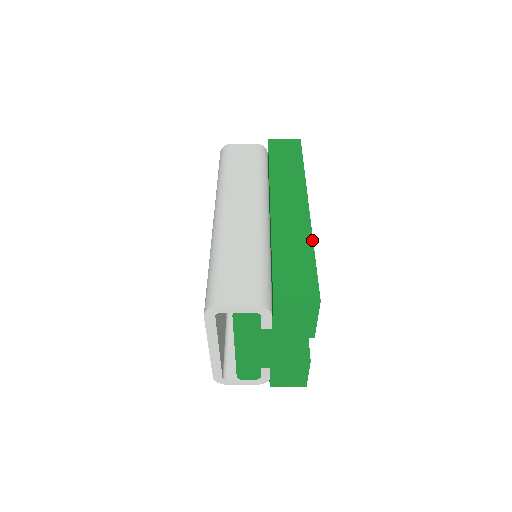
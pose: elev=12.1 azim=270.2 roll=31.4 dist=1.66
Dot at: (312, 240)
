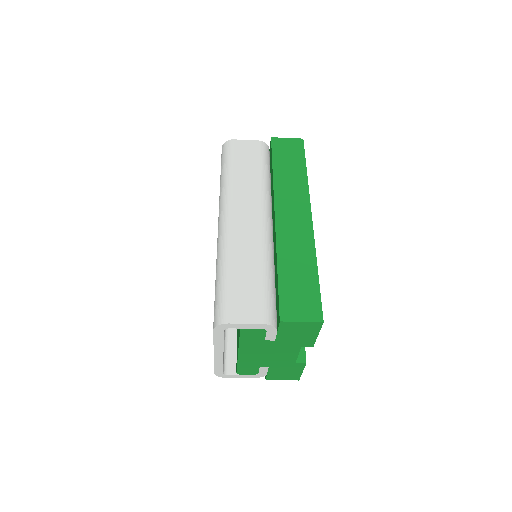
Dot at: (315, 256)
